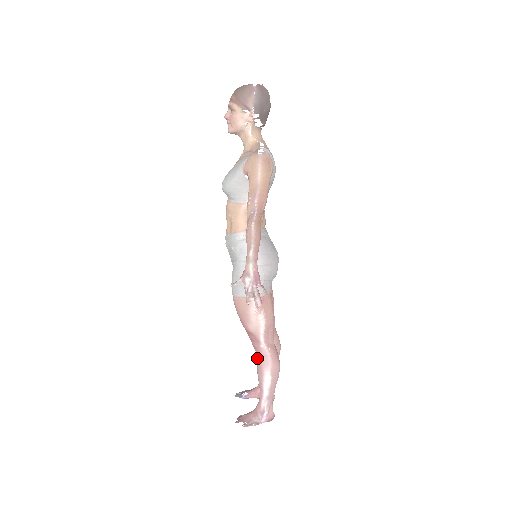
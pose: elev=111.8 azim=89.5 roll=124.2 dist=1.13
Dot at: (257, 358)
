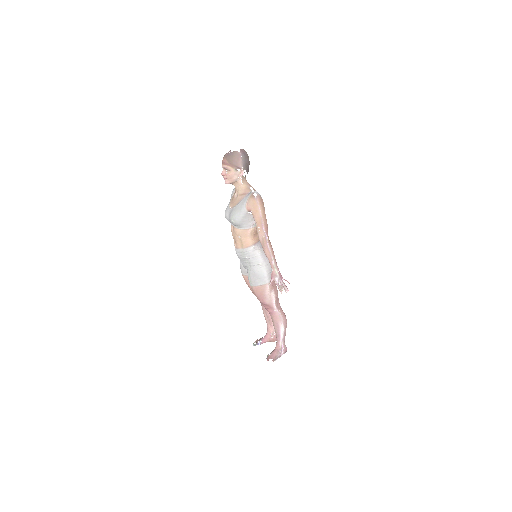
Dot at: (273, 318)
